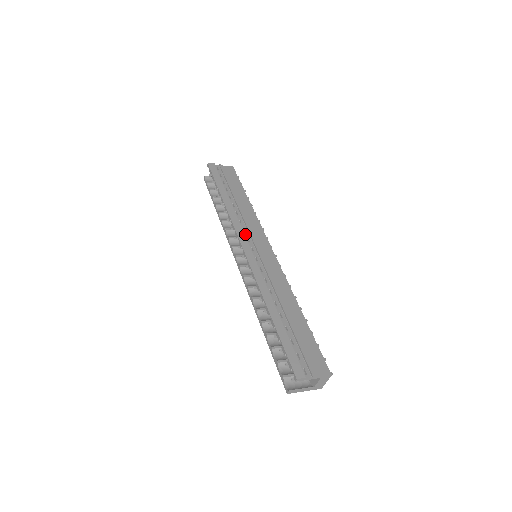
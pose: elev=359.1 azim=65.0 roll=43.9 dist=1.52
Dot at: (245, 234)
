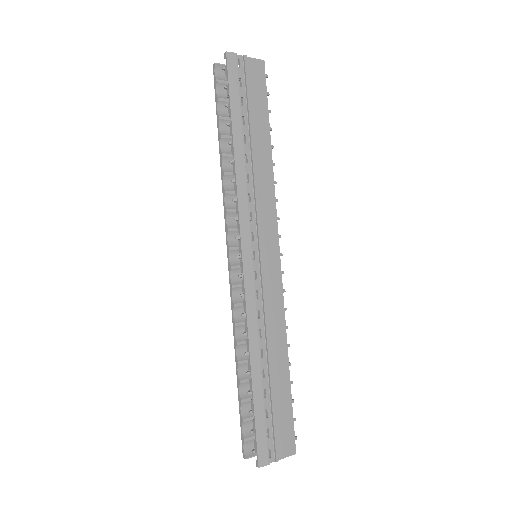
Dot at: (251, 225)
